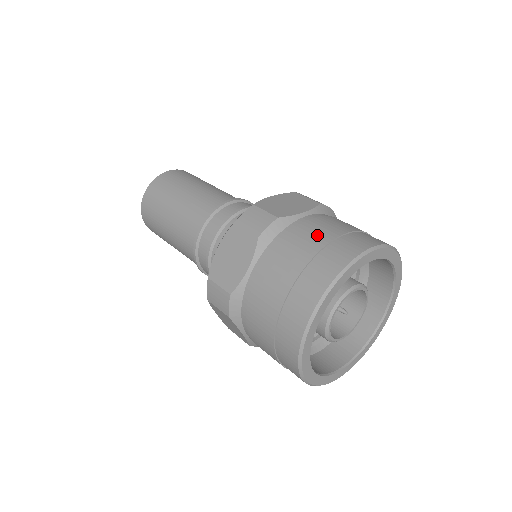
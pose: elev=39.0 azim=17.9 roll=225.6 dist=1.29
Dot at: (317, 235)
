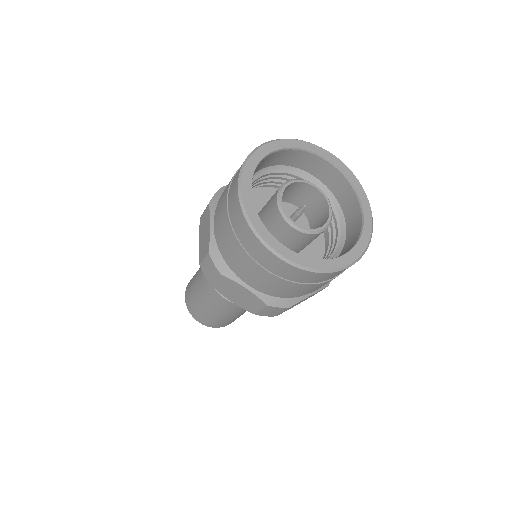
Dot at: occluded
